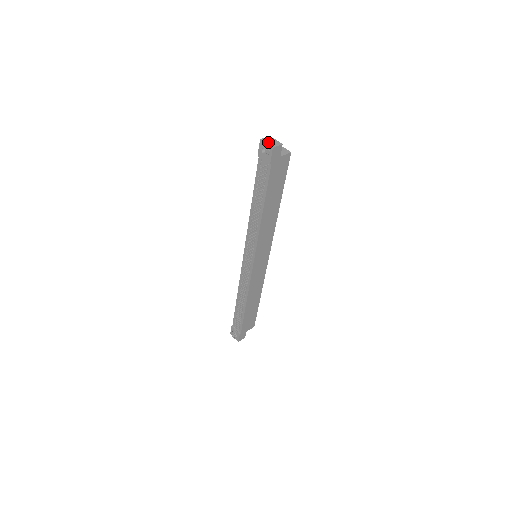
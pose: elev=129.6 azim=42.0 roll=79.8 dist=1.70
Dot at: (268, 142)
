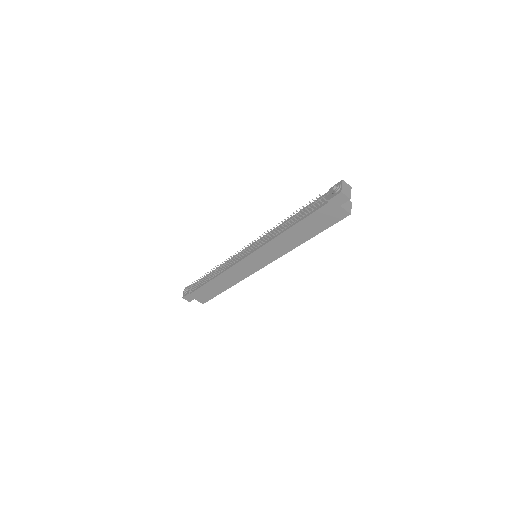
Dot at: (344, 186)
